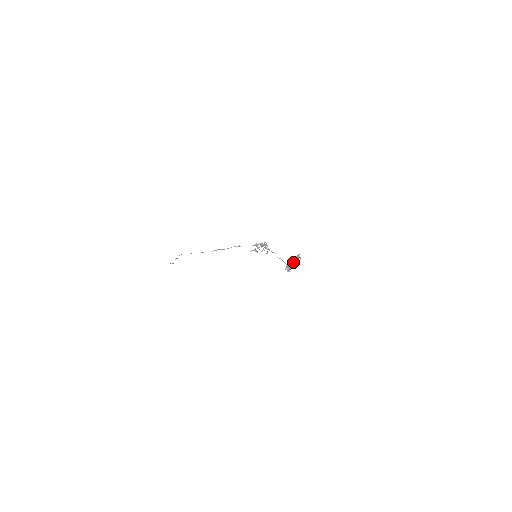
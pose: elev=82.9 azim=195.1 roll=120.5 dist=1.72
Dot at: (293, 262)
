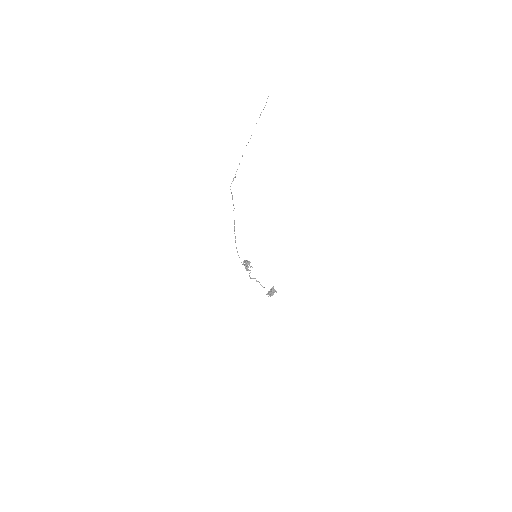
Dot at: (271, 293)
